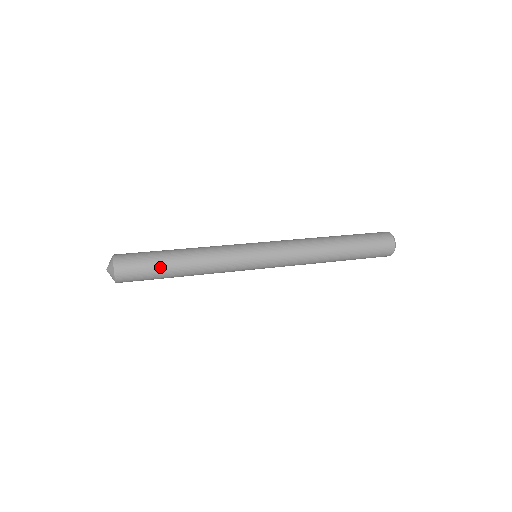
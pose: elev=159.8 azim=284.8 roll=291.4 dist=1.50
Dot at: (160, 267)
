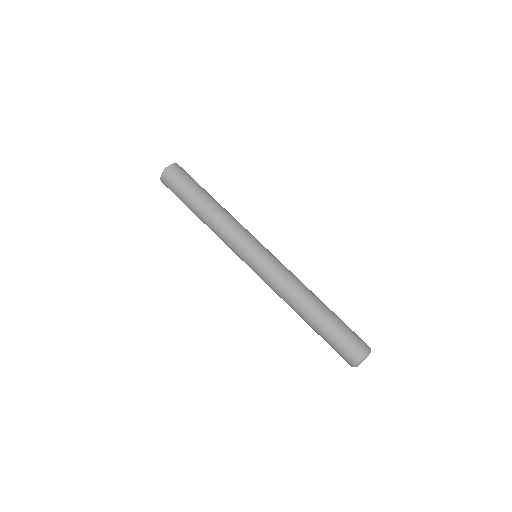
Dot at: occluded
